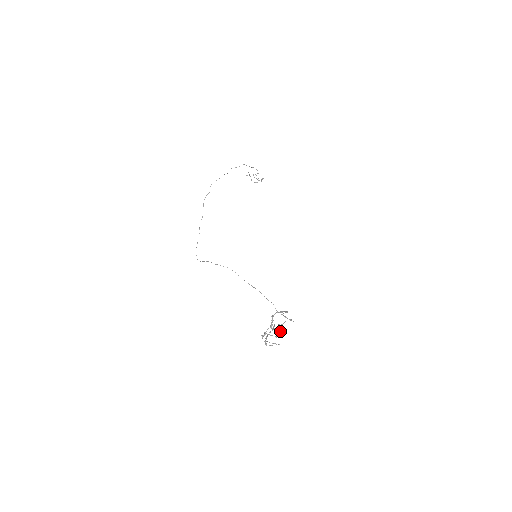
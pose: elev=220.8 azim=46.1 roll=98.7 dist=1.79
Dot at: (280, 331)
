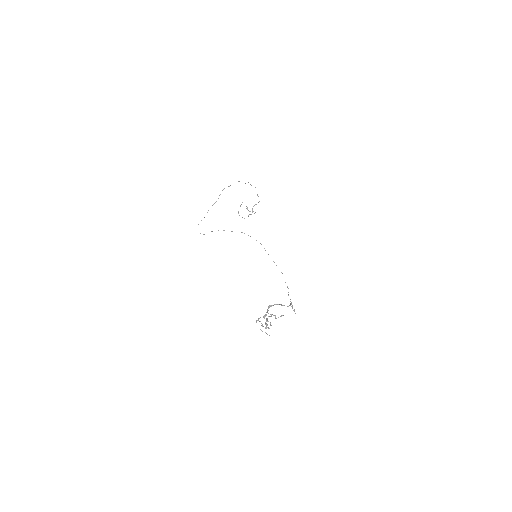
Dot at: (270, 325)
